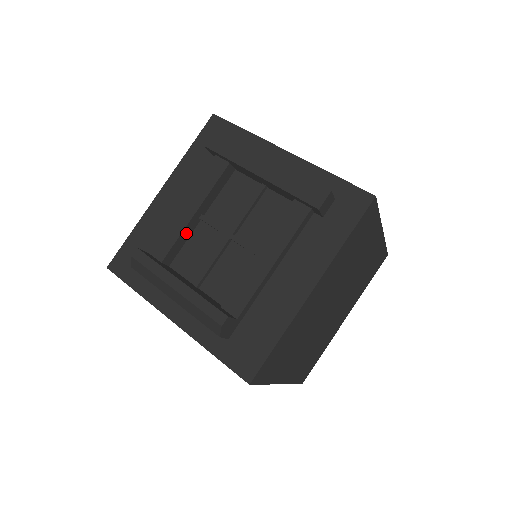
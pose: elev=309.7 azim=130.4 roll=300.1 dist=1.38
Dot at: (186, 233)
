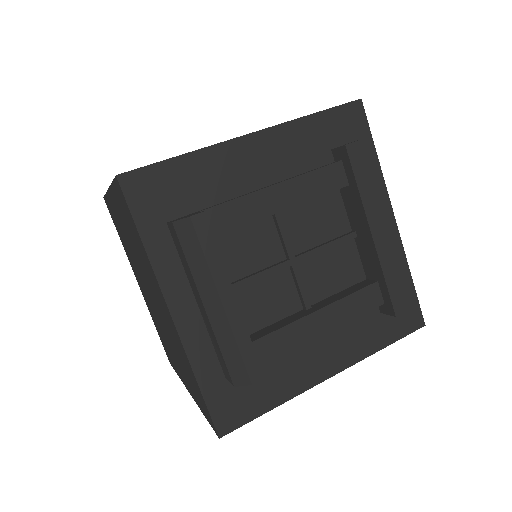
Dot at: occluded
